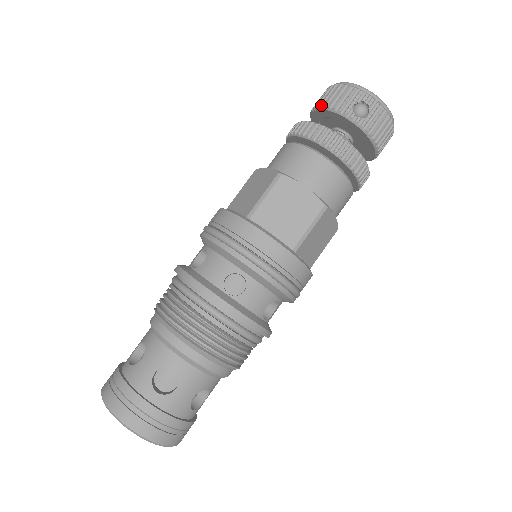
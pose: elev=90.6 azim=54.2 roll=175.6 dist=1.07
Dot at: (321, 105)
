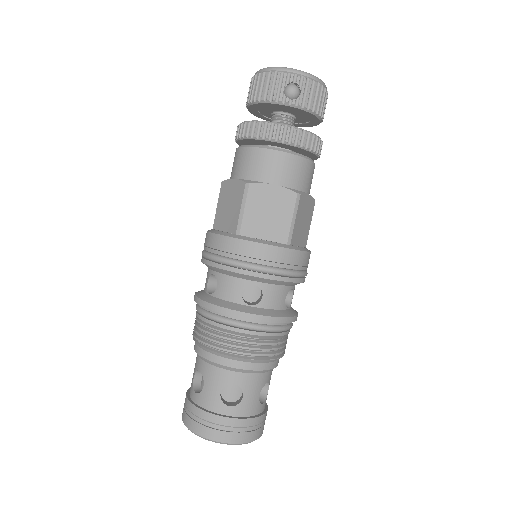
Dot at: (254, 100)
